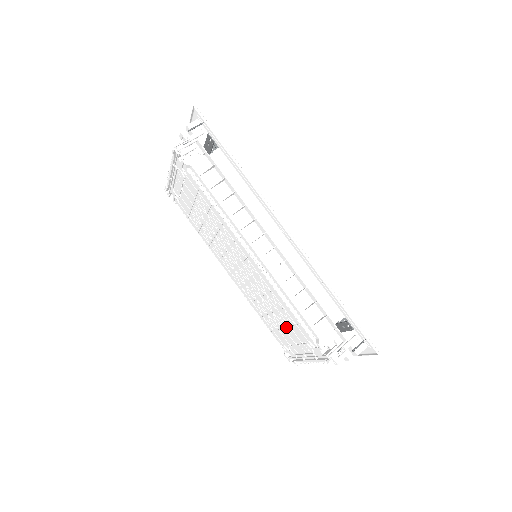
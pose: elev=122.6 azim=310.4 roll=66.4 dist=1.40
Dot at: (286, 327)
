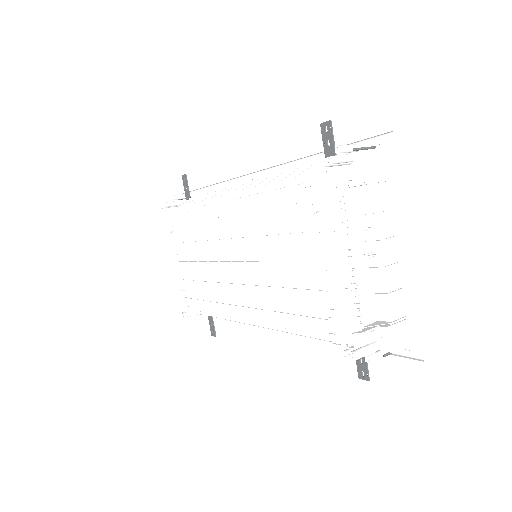
Dot at: (291, 248)
